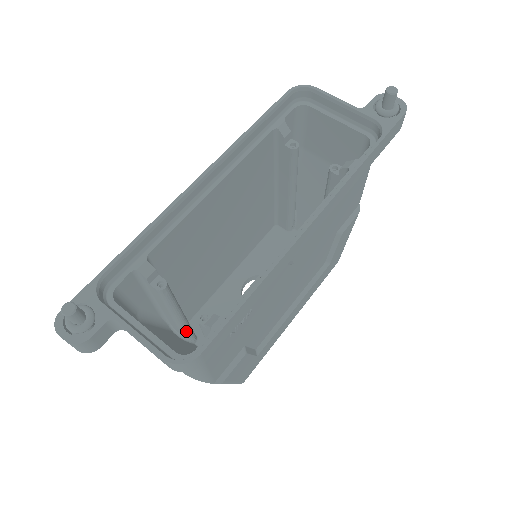
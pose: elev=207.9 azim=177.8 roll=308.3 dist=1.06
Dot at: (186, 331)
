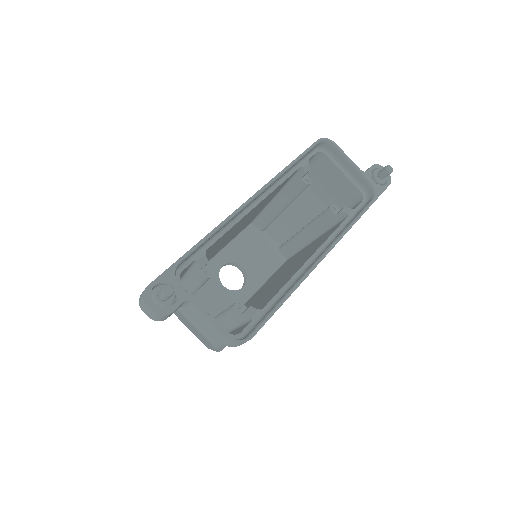
Dot at: occluded
